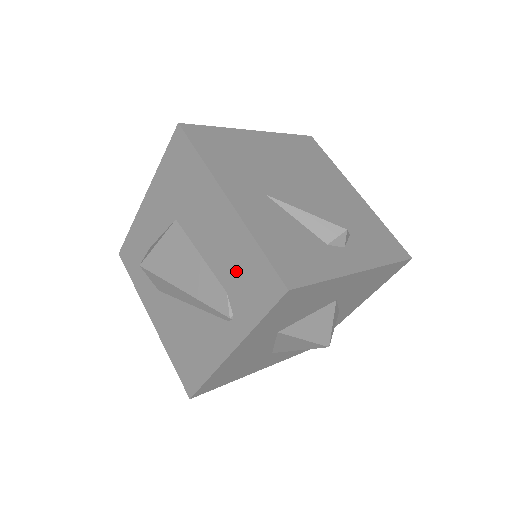
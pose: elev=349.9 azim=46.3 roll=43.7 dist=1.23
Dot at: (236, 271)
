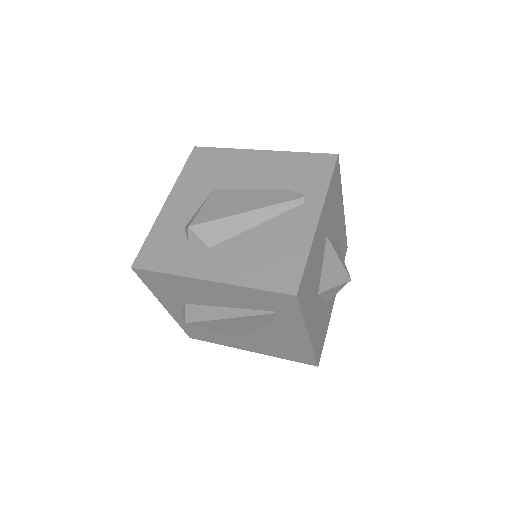
Dot at: (292, 174)
